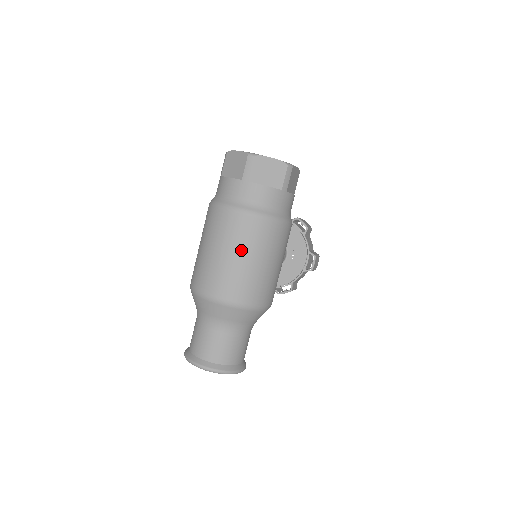
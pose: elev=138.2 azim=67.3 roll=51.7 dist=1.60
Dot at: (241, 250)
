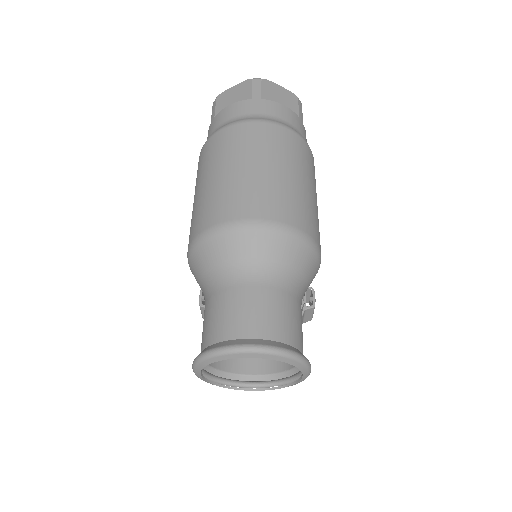
Dot at: (275, 159)
